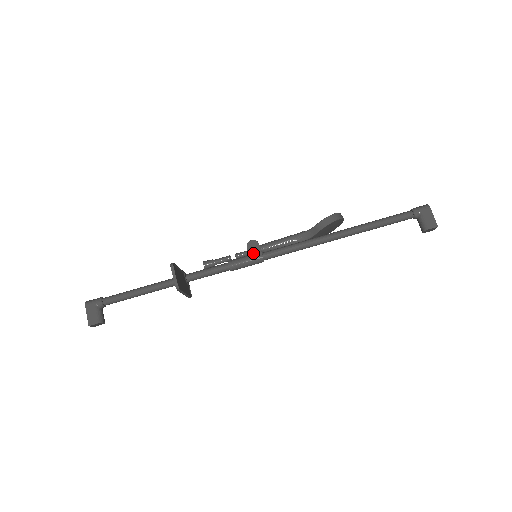
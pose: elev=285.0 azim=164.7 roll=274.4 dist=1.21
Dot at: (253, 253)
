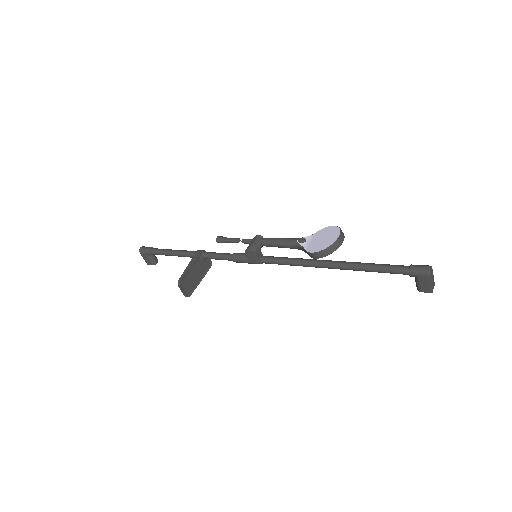
Dot at: (251, 259)
